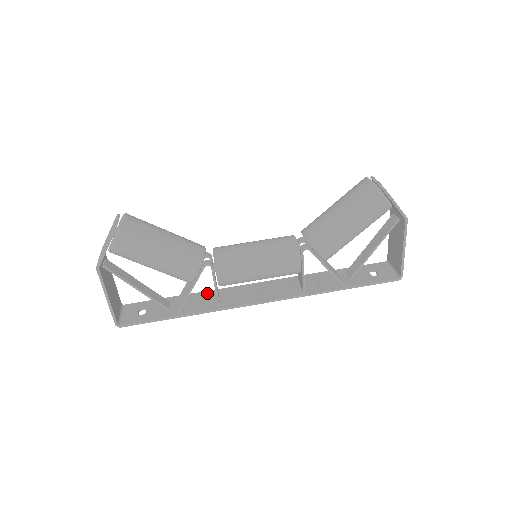
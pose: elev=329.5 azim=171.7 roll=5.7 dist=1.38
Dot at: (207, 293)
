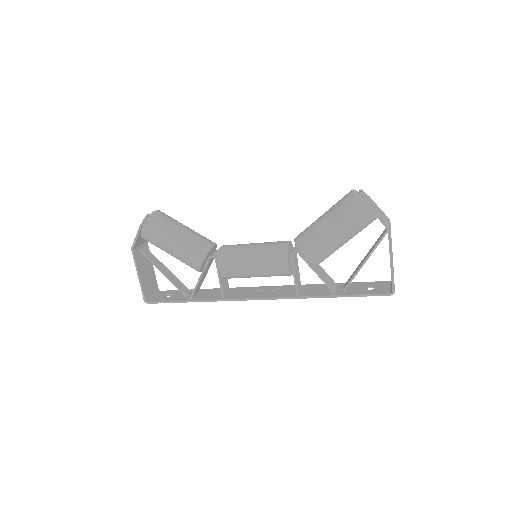
Dot at: occluded
